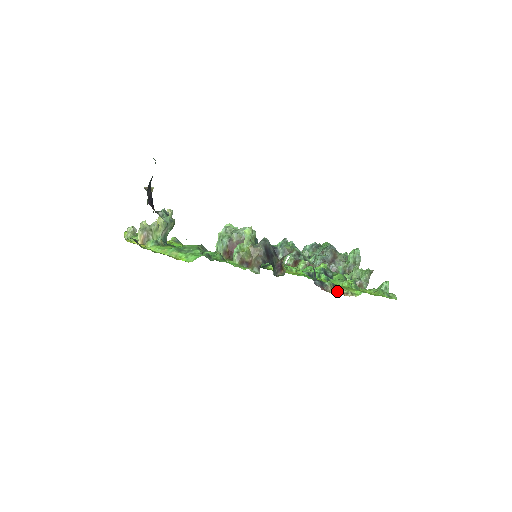
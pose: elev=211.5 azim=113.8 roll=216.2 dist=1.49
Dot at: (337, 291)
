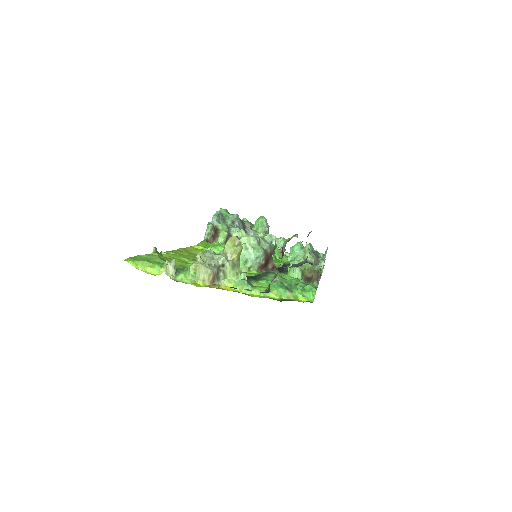
Dot at: occluded
